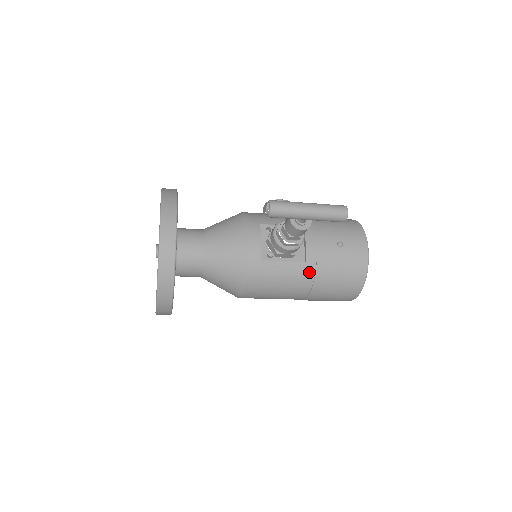
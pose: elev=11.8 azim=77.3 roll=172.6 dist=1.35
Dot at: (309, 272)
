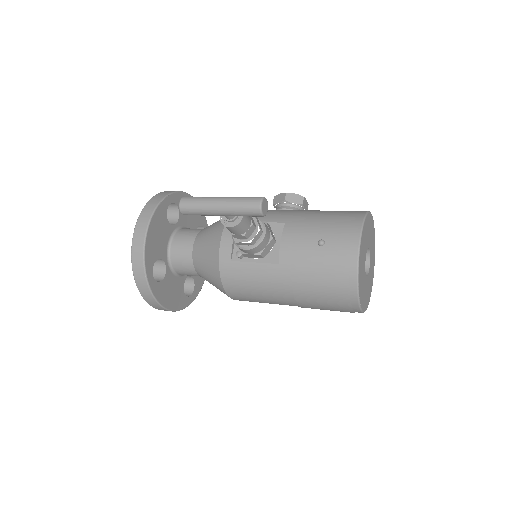
Dot at: (284, 275)
